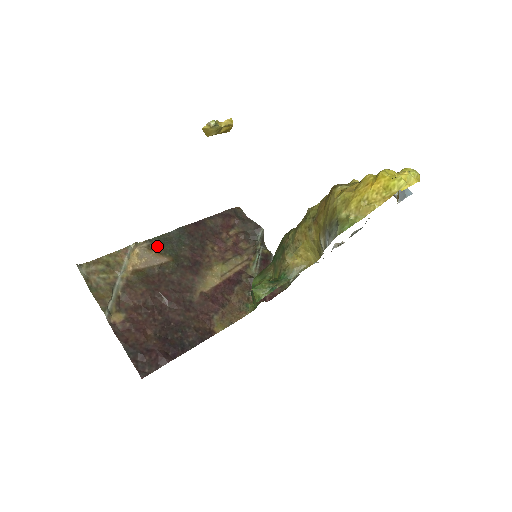
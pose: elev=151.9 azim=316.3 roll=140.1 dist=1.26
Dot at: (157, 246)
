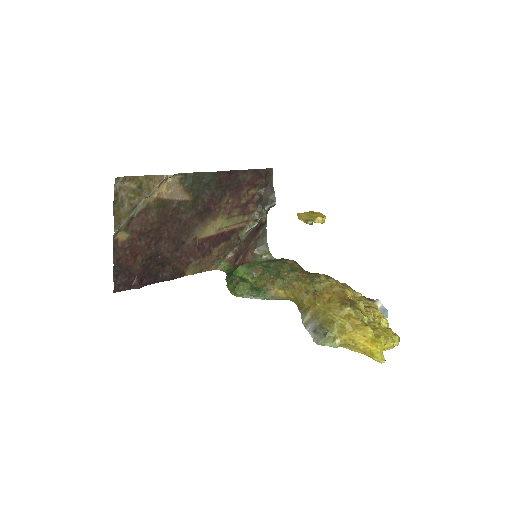
Dot at: (188, 182)
